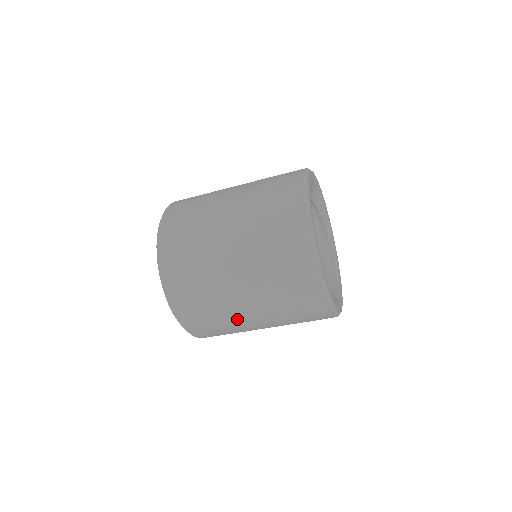
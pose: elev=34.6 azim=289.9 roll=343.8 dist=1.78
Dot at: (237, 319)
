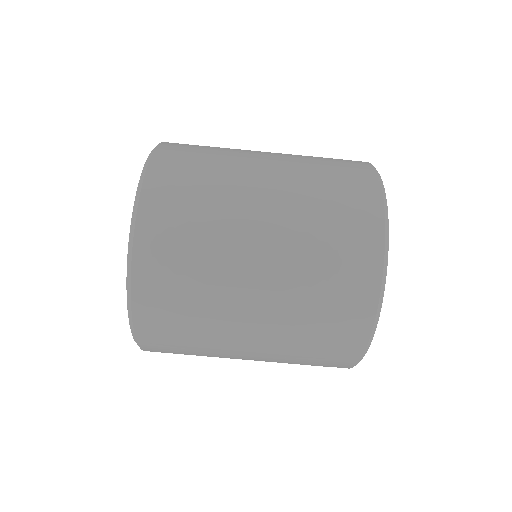
Dot at: (236, 202)
